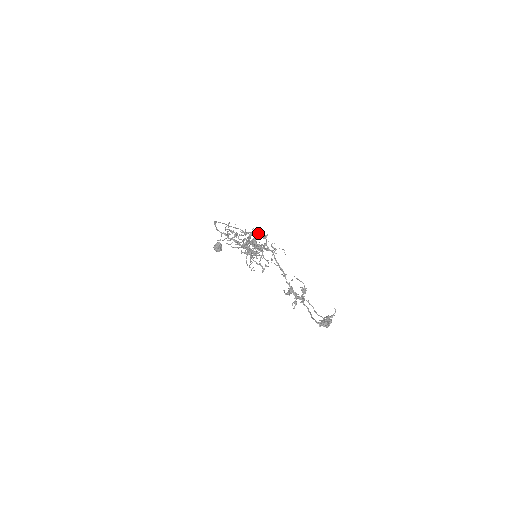
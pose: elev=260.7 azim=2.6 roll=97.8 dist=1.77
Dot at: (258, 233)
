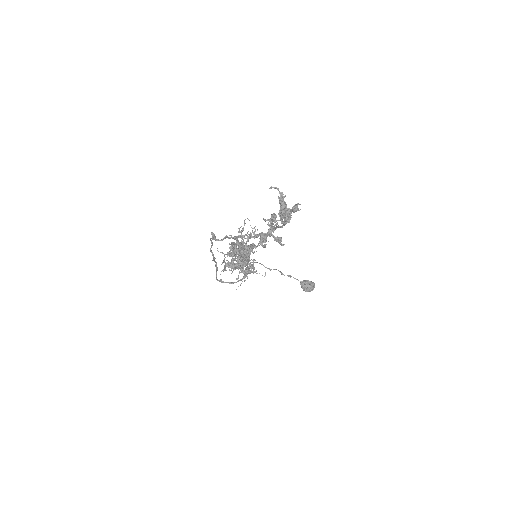
Dot at: (211, 243)
